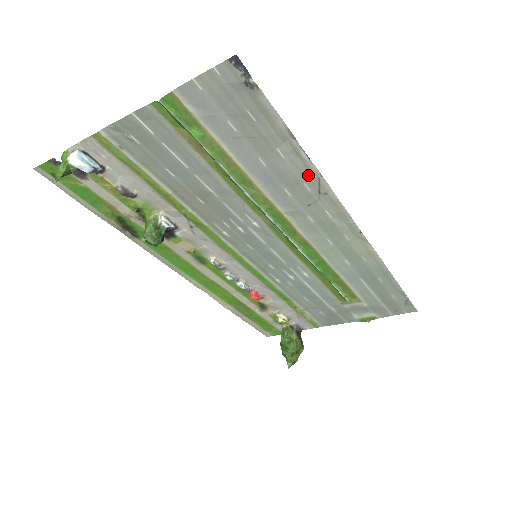
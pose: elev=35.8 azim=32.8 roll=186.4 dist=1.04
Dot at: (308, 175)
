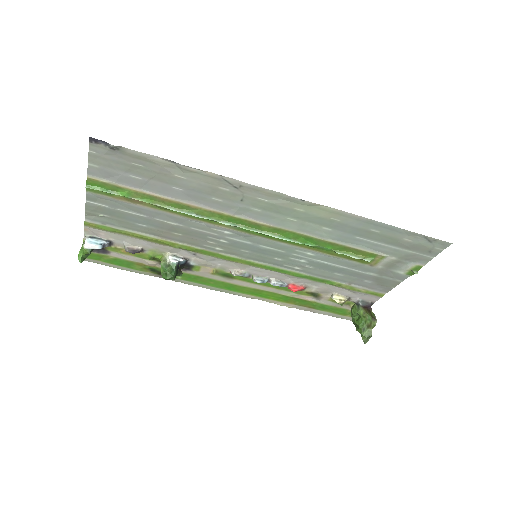
Dot at: (214, 180)
